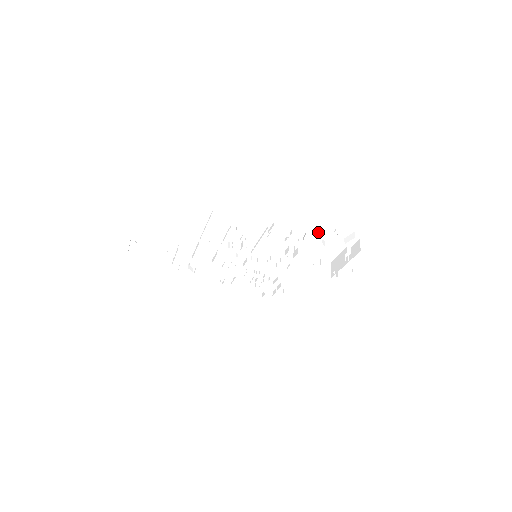
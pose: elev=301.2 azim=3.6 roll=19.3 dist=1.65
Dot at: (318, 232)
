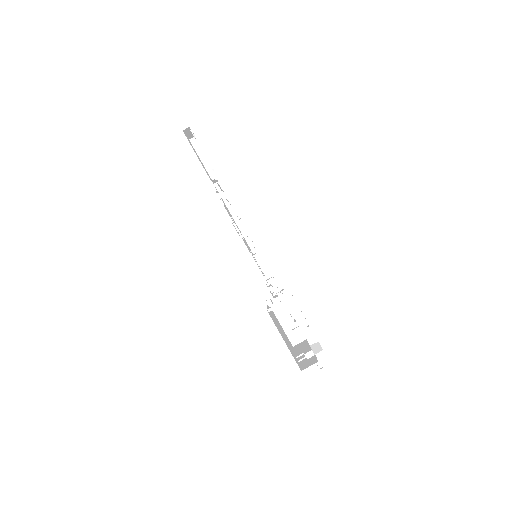
Dot at: occluded
